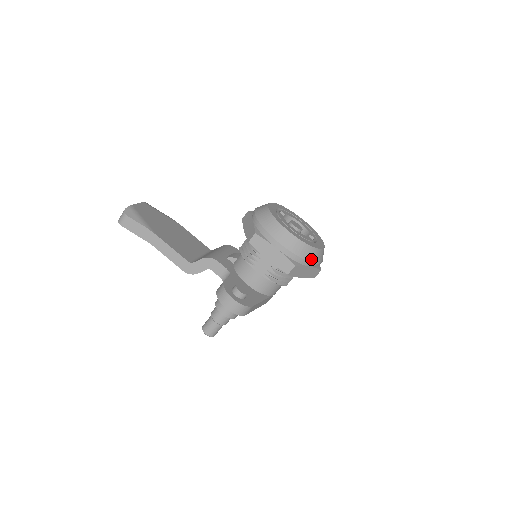
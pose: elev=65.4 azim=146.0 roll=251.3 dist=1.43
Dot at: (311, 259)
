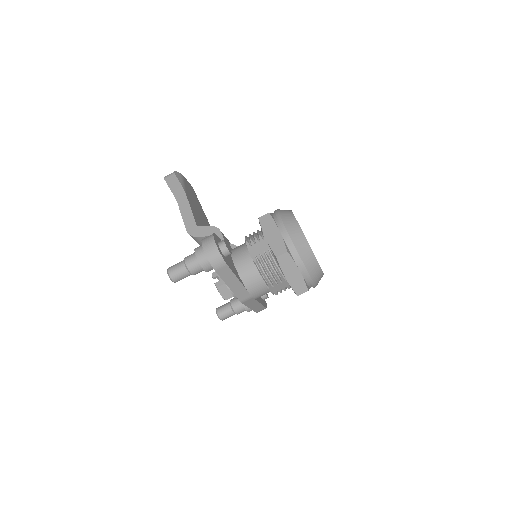
Dot at: (305, 260)
